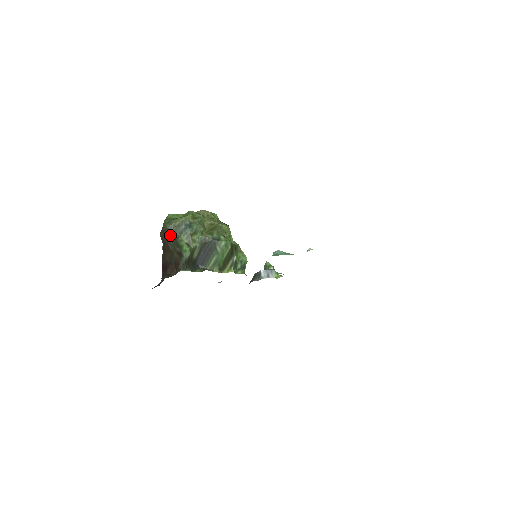
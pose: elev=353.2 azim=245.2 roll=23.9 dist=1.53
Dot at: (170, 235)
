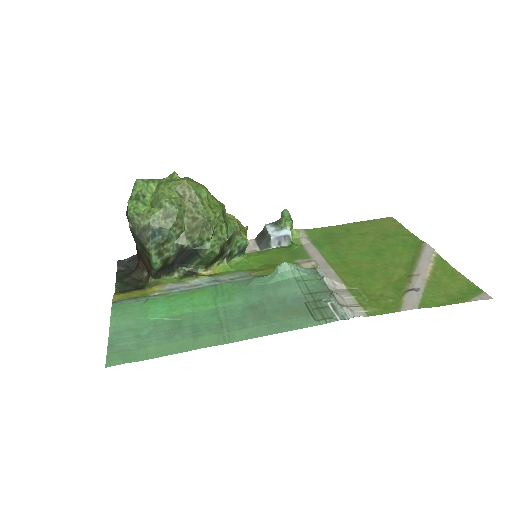
Dot at: (135, 235)
